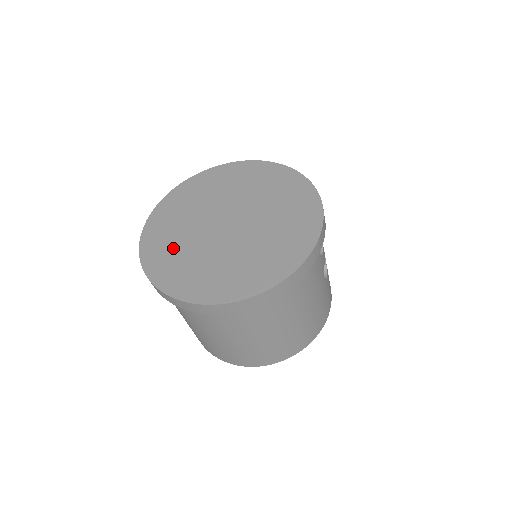
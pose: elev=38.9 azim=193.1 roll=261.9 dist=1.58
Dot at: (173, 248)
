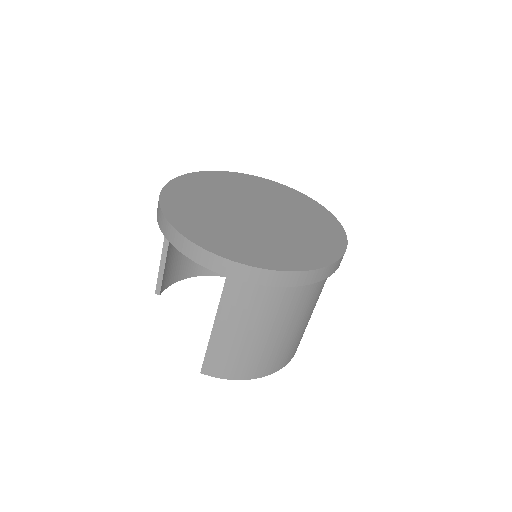
Dot at: (224, 233)
